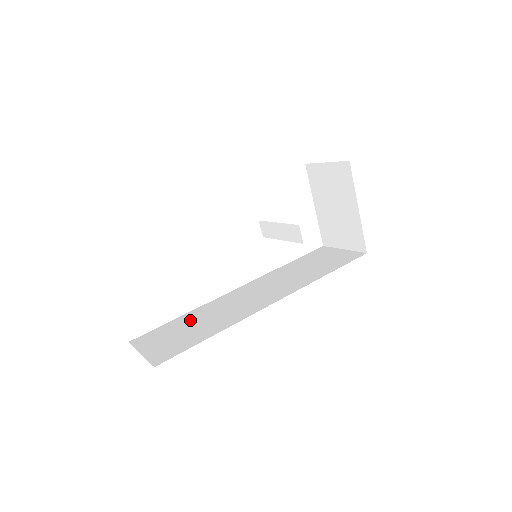
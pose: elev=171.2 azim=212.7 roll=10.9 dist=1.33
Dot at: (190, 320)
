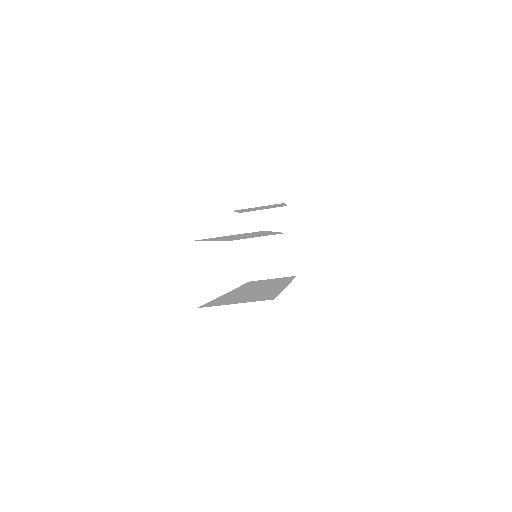
Dot at: (233, 297)
